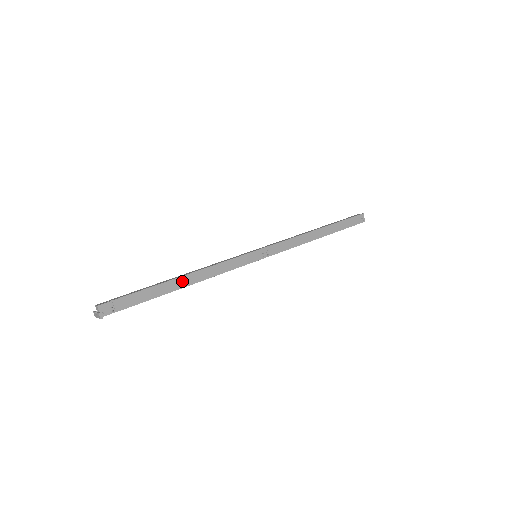
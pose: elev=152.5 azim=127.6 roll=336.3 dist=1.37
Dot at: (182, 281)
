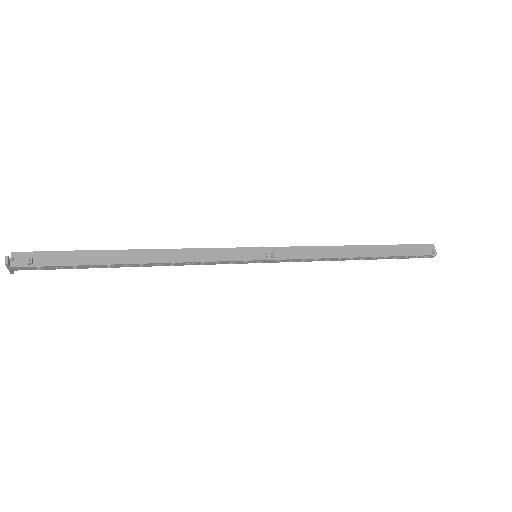
Dot at: (138, 255)
